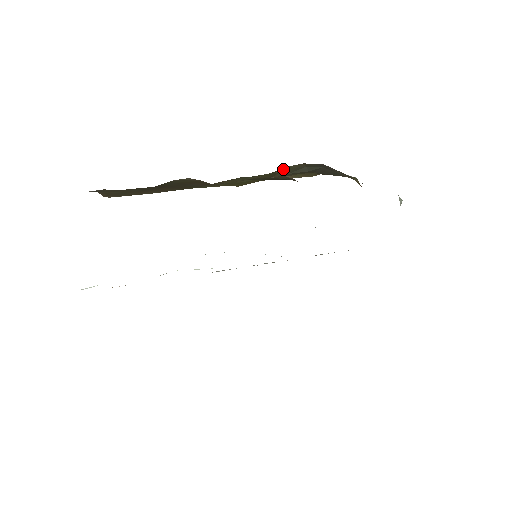
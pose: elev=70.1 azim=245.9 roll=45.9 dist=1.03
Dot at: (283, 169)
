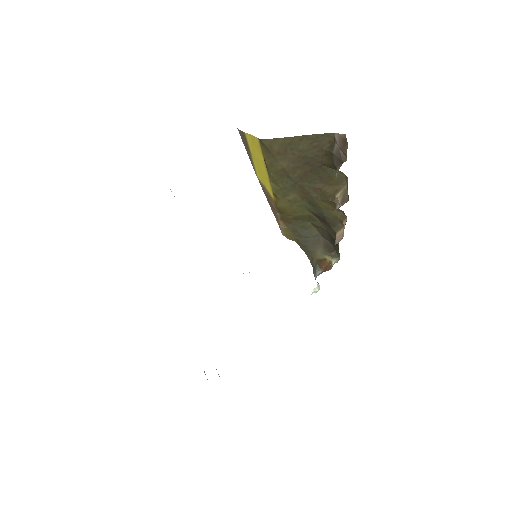
Dot at: (306, 220)
